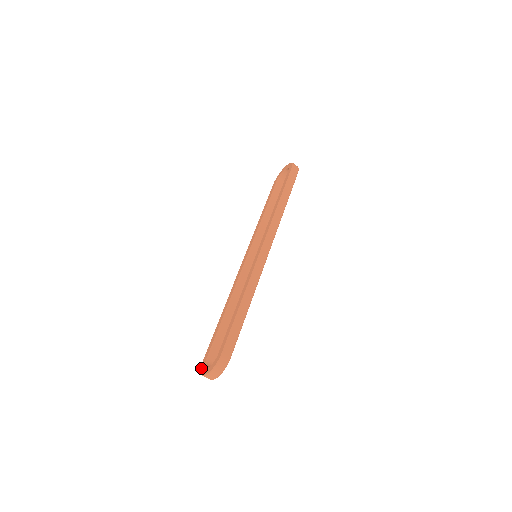
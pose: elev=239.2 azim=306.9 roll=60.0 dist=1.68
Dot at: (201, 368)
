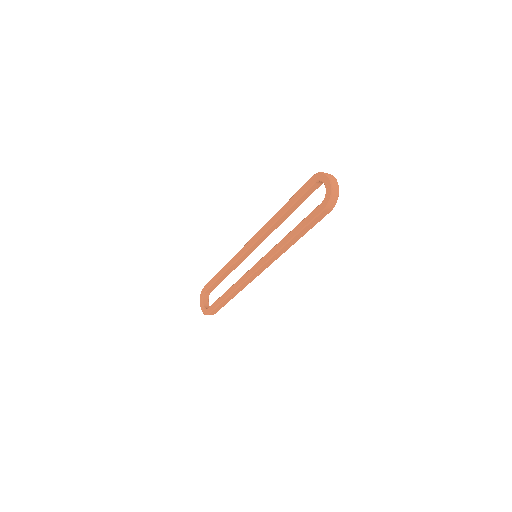
Dot at: (201, 293)
